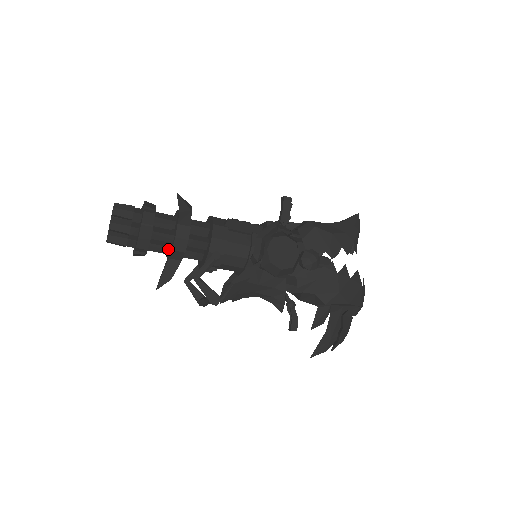
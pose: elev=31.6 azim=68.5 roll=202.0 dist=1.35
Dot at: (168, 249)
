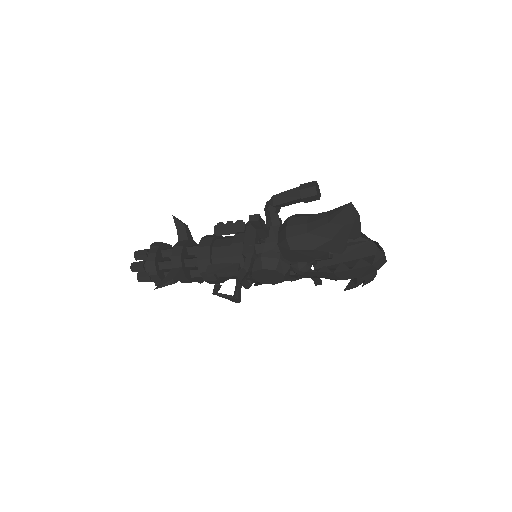
Dot at: occluded
